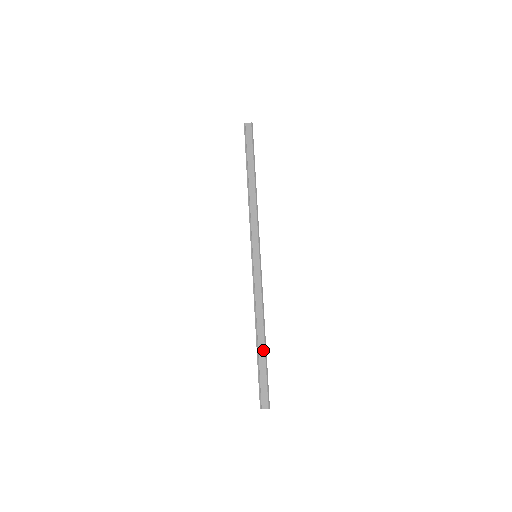
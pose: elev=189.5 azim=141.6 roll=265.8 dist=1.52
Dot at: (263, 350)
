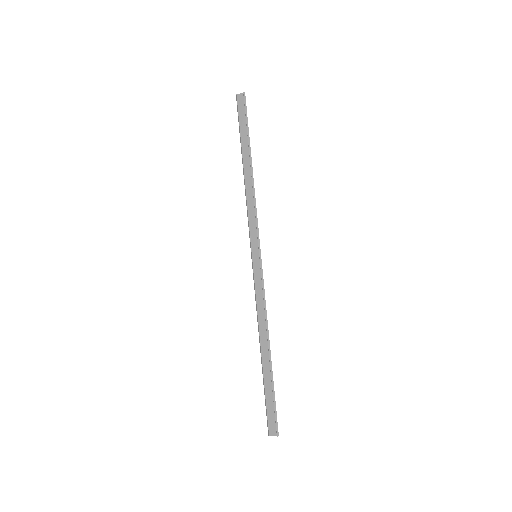
Dot at: (268, 368)
